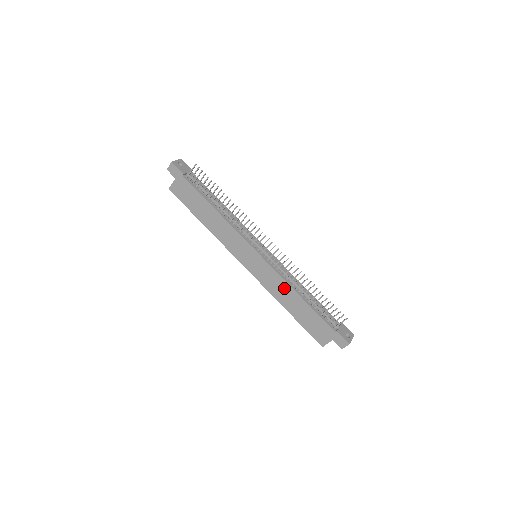
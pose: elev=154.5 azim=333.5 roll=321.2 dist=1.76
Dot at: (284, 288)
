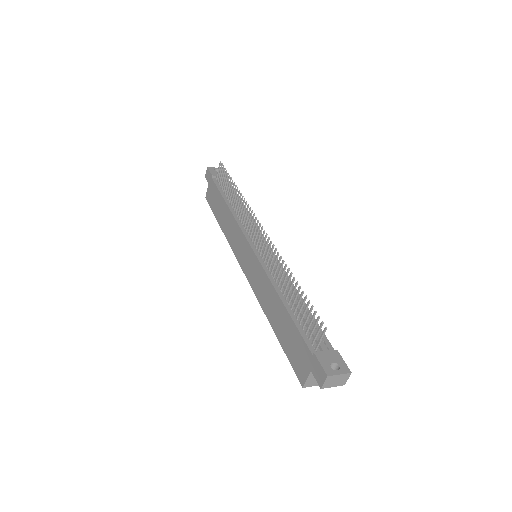
Dot at: (268, 290)
